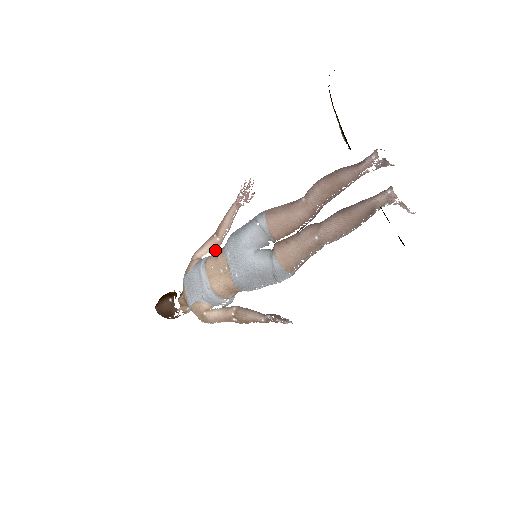
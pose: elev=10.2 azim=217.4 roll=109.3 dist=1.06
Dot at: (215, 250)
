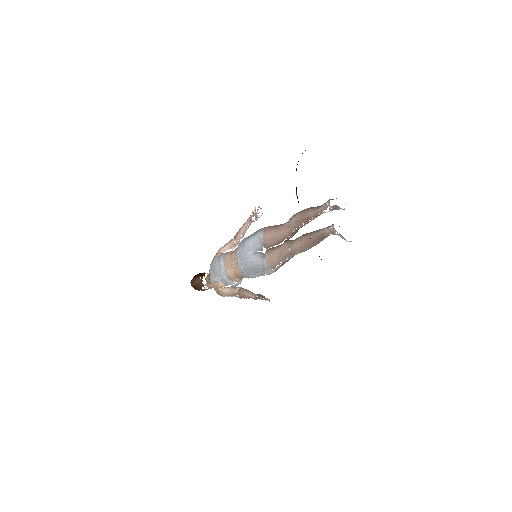
Dot at: occluded
